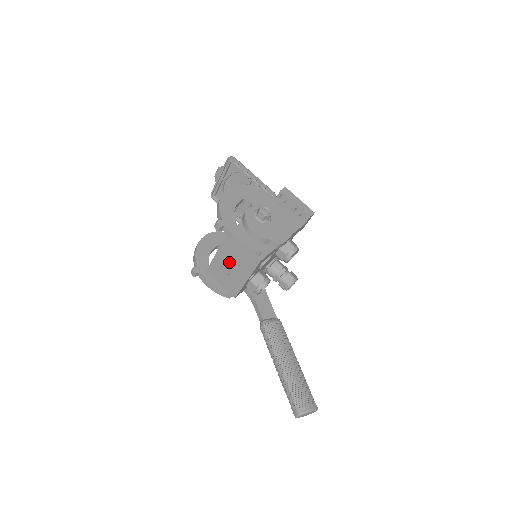
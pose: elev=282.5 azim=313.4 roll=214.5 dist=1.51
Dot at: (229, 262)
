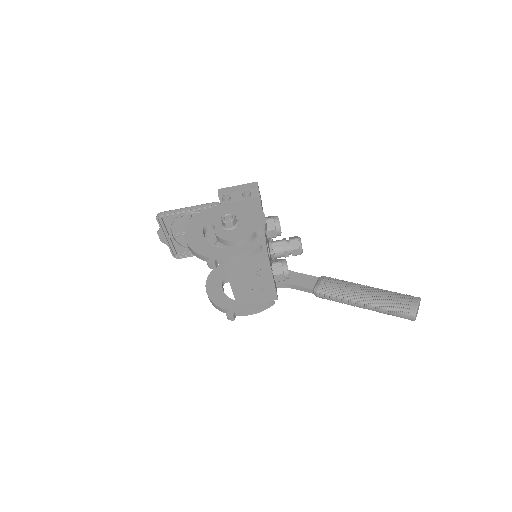
Dot at: (246, 280)
